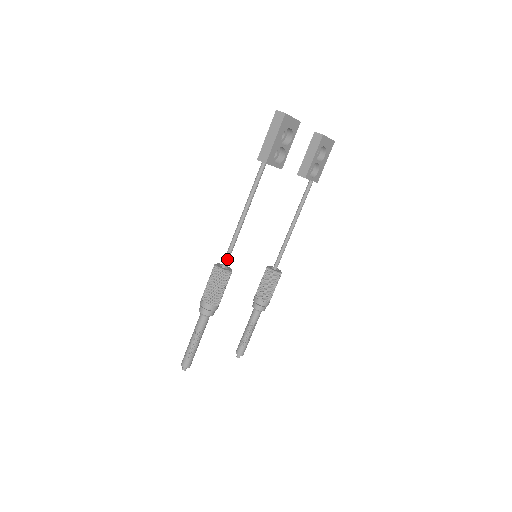
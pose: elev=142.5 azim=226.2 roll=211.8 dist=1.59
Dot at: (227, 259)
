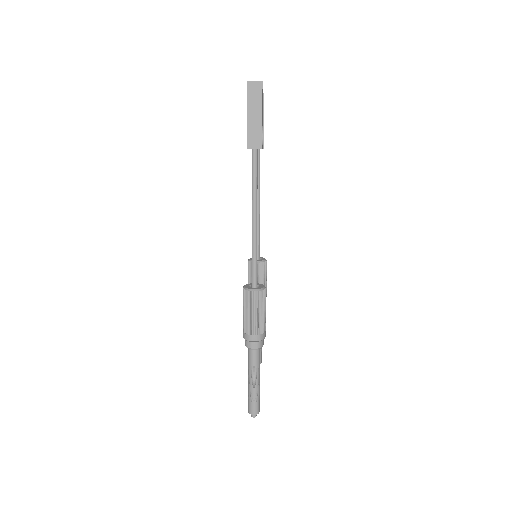
Dot at: (256, 276)
